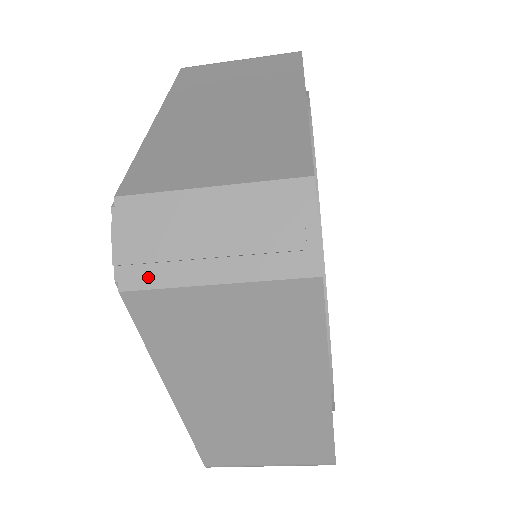
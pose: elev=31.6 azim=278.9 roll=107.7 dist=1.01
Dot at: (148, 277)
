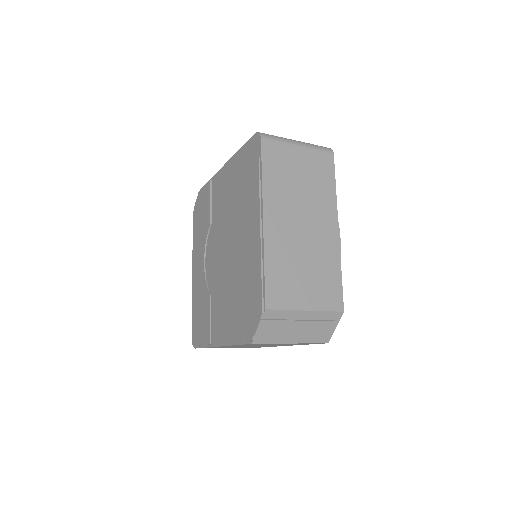
Dot at: (266, 340)
